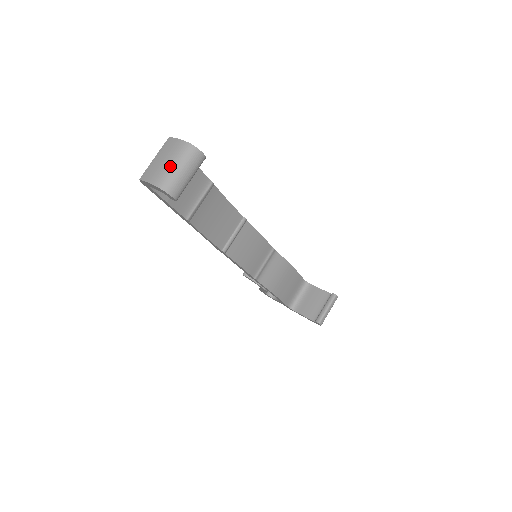
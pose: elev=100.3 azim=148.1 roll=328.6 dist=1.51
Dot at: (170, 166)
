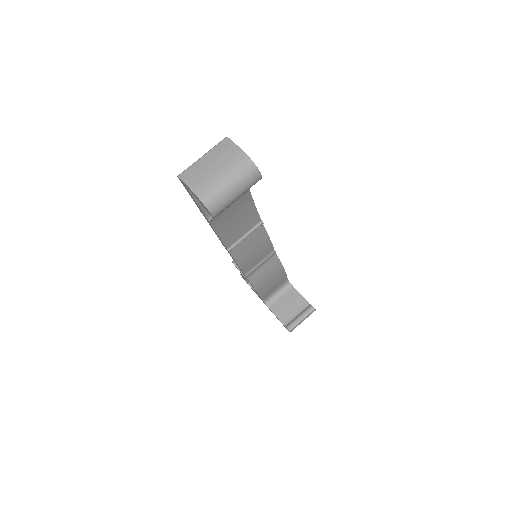
Dot at: (221, 179)
